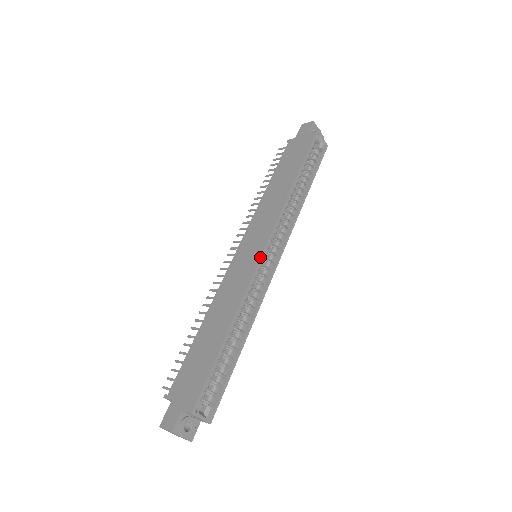
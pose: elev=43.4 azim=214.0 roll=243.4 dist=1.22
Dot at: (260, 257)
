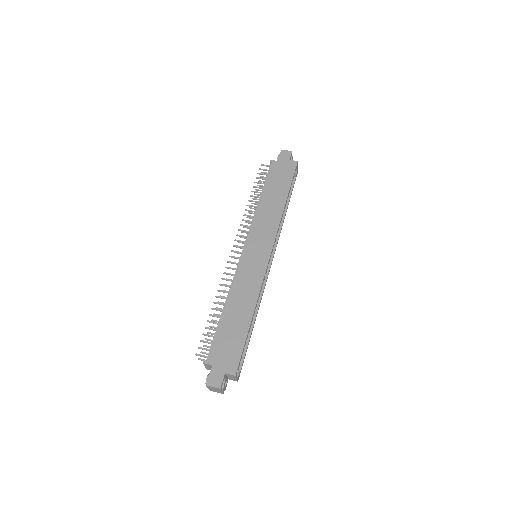
Dot at: (268, 261)
